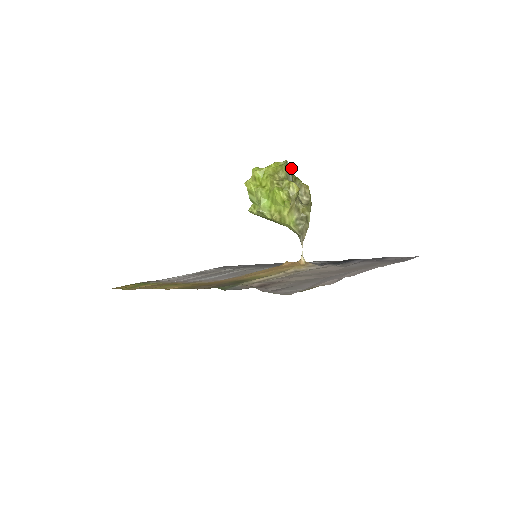
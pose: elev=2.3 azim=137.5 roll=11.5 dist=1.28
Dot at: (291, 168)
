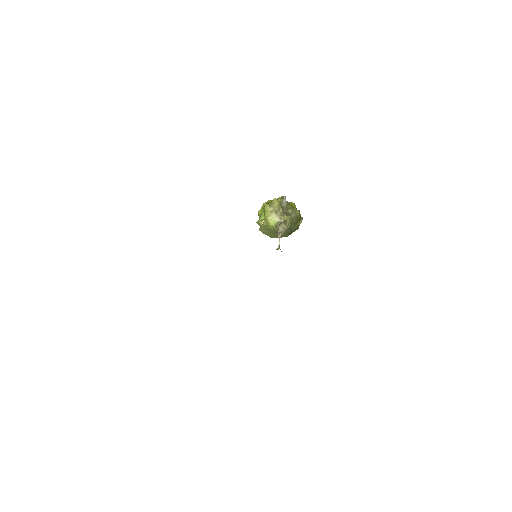
Dot at: (295, 206)
